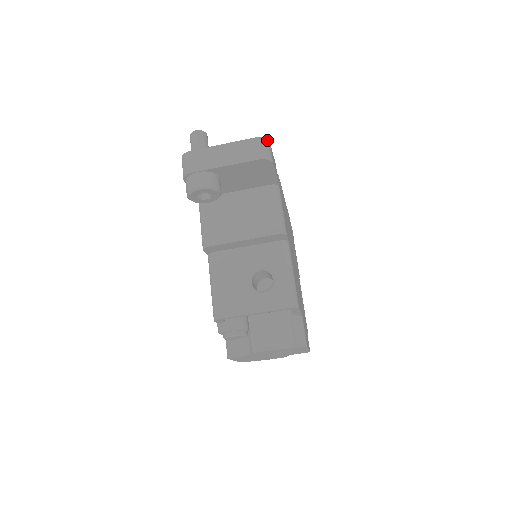
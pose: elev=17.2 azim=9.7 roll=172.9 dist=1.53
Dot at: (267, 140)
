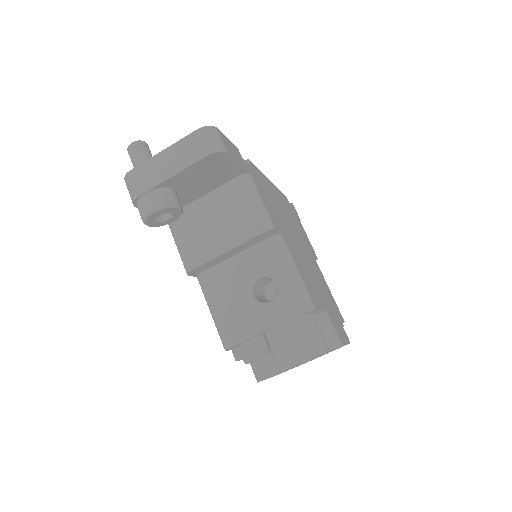
Dot at: (212, 127)
